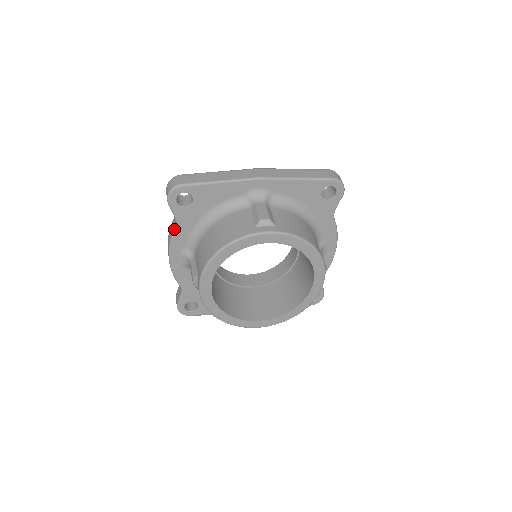
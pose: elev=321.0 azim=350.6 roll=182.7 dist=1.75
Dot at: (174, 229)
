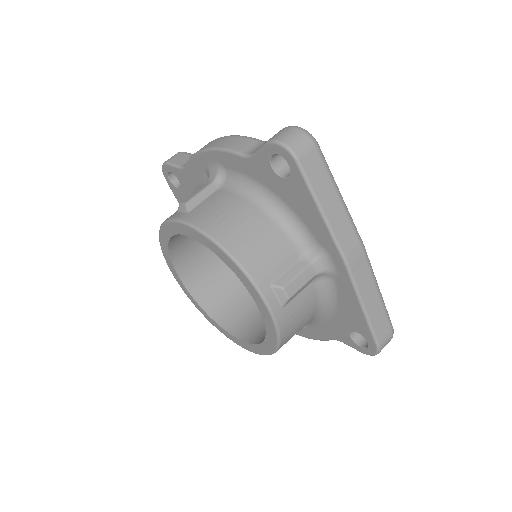
Dot at: (241, 153)
